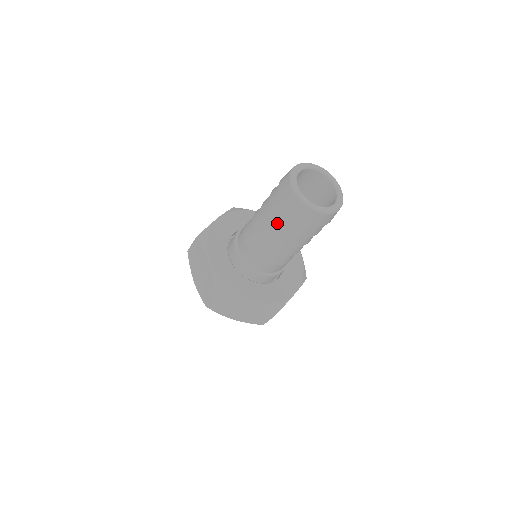
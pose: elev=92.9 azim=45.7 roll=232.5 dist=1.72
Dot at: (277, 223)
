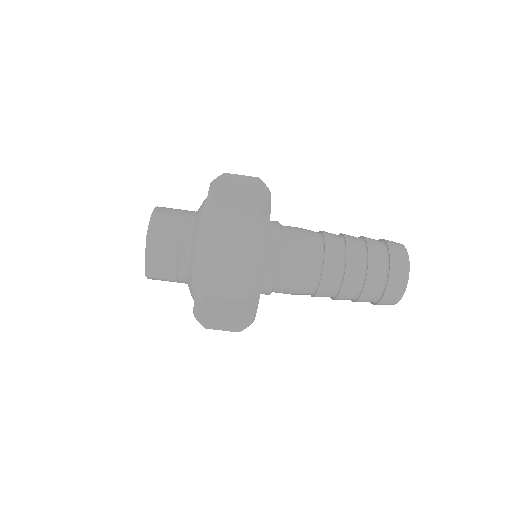
Dot at: (361, 282)
